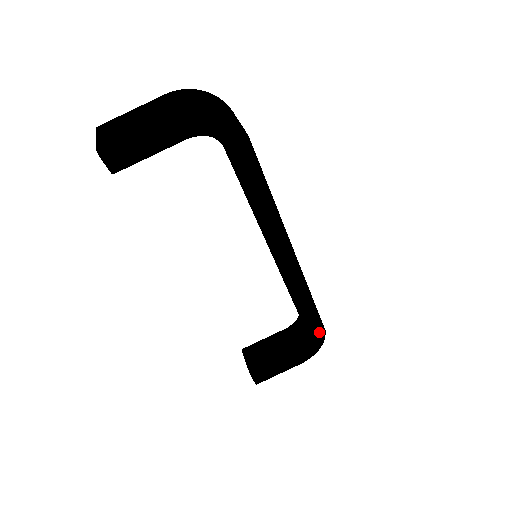
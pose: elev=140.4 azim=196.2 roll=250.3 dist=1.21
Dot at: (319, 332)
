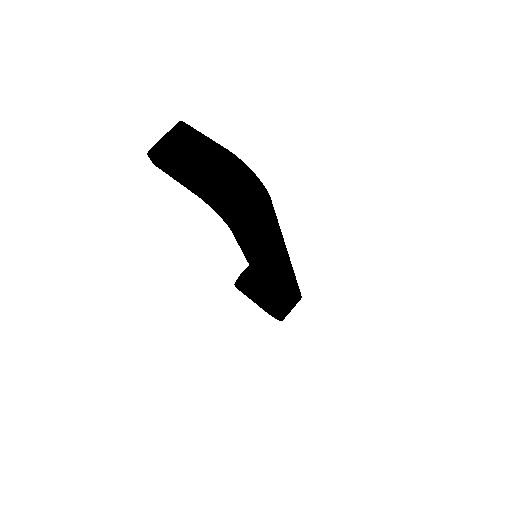
Dot at: (278, 316)
